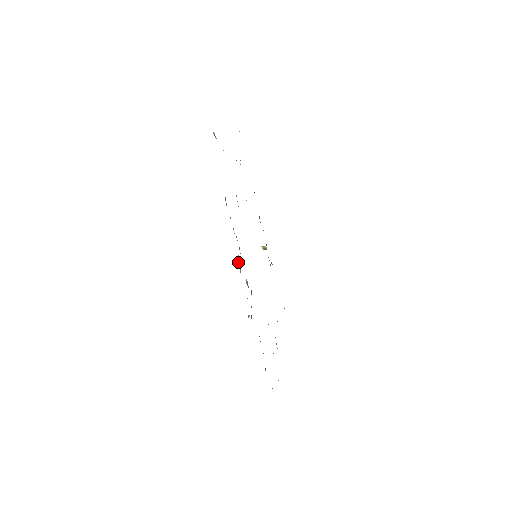
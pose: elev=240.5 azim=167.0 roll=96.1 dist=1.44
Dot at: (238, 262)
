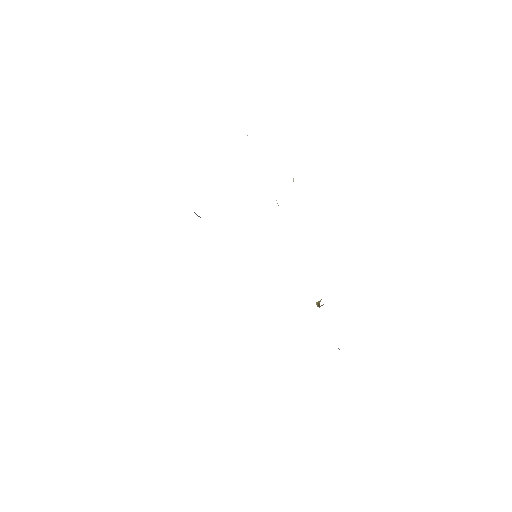
Dot at: occluded
